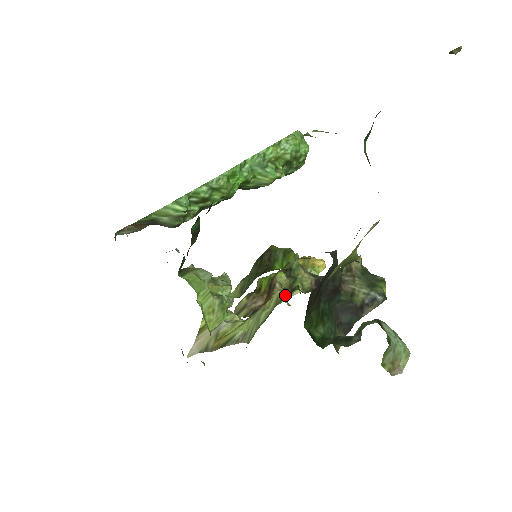
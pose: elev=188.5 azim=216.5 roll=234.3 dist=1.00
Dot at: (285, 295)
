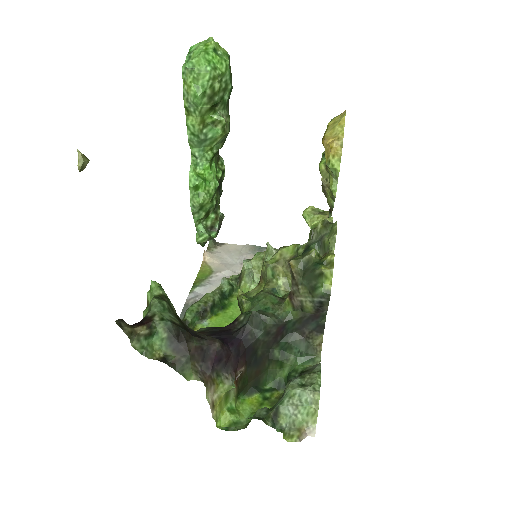
Dot at: occluded
